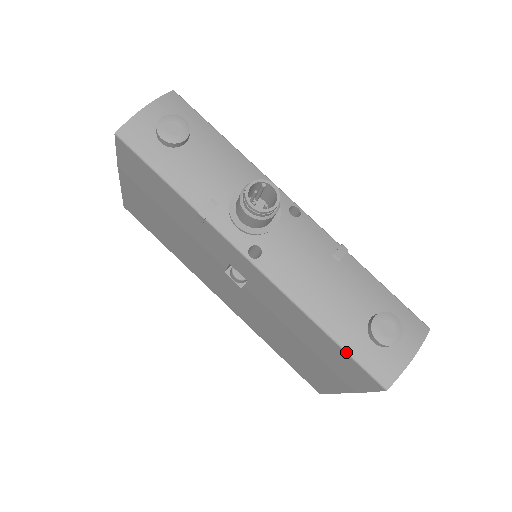
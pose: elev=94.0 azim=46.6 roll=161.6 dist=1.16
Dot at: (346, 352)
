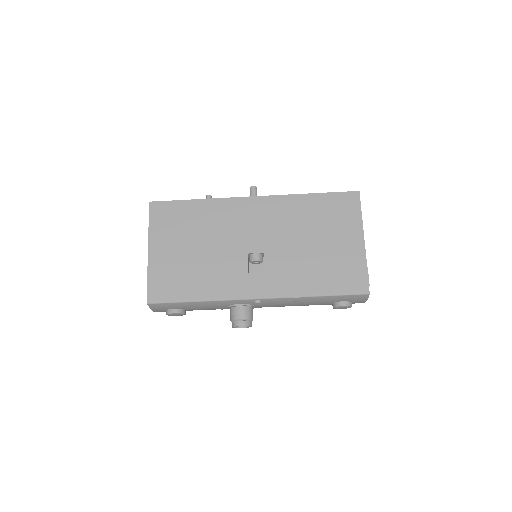
Dot at: occluded
